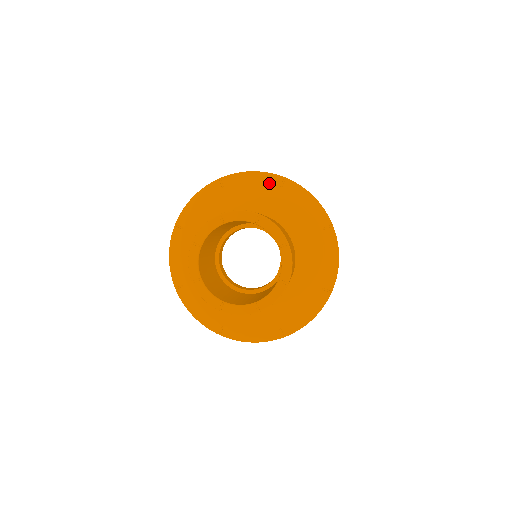
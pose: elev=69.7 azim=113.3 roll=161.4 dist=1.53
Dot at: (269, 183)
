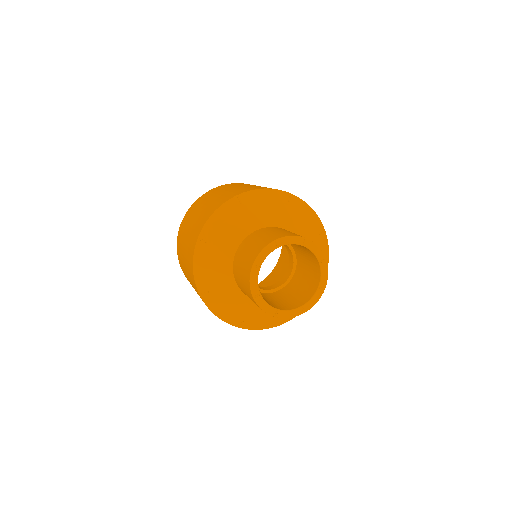
Dot at: (316, 226)
